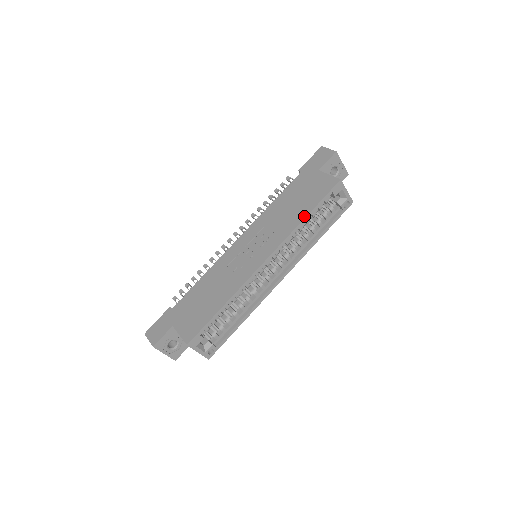
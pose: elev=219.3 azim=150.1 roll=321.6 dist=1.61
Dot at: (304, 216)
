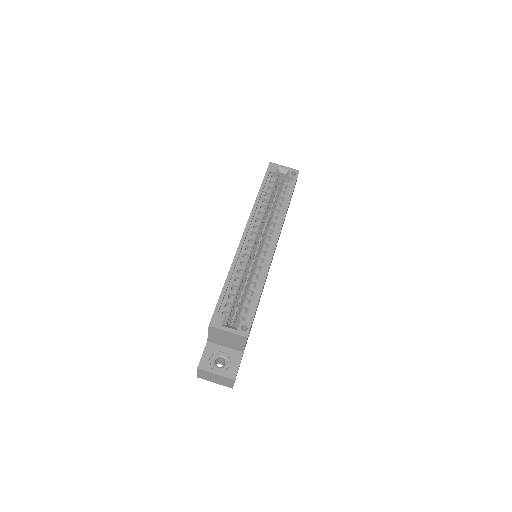
Dot at: occluded
